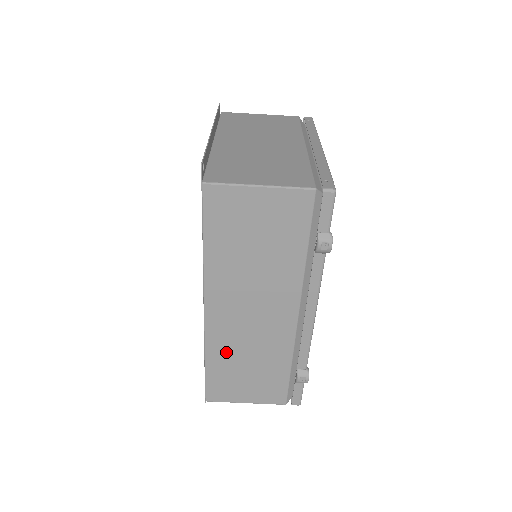
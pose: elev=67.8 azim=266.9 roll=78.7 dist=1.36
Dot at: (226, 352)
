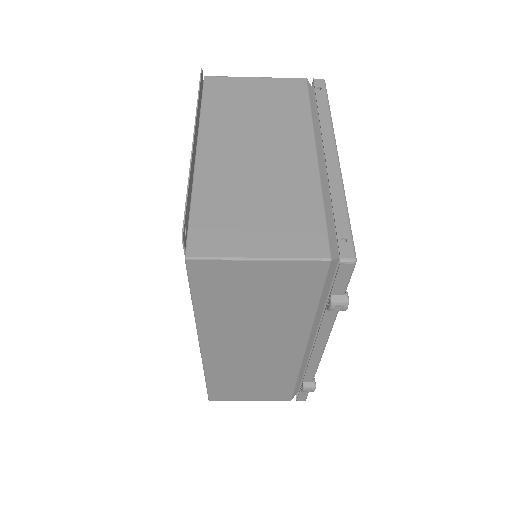
Dot at: (227, 373)
